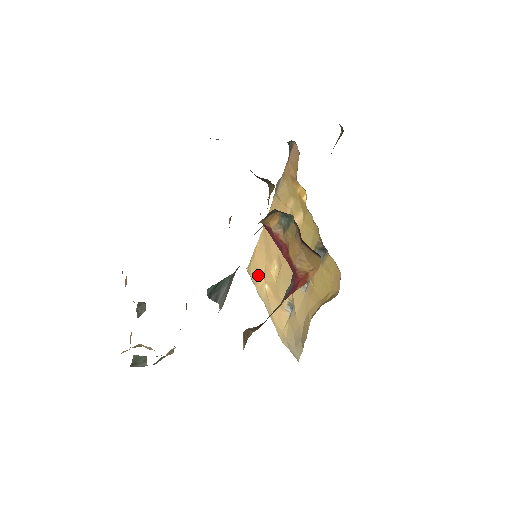
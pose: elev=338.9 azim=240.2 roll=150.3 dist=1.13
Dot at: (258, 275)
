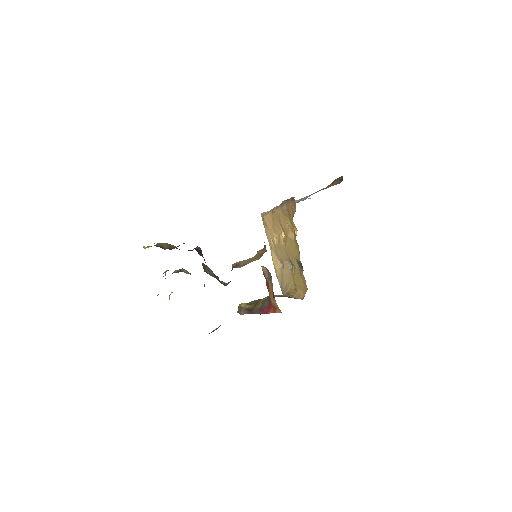
Dot at: (267, 228)
